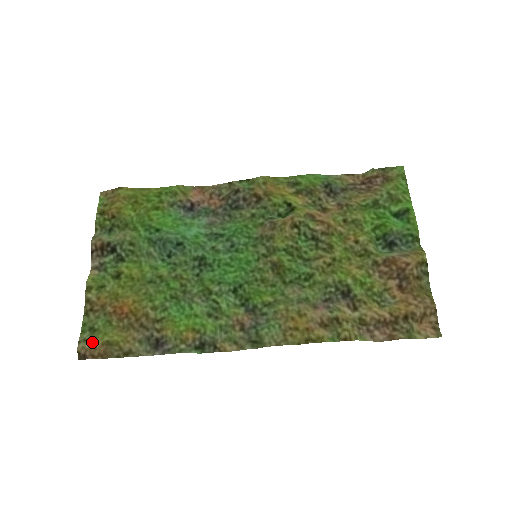
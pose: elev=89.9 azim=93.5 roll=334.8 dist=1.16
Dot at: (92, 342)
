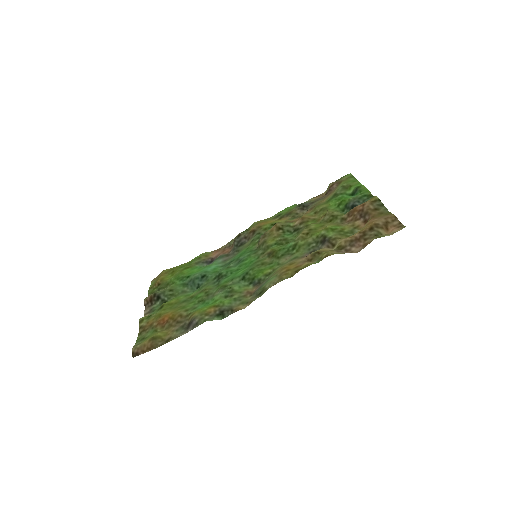
Dot at: (142, 343)
